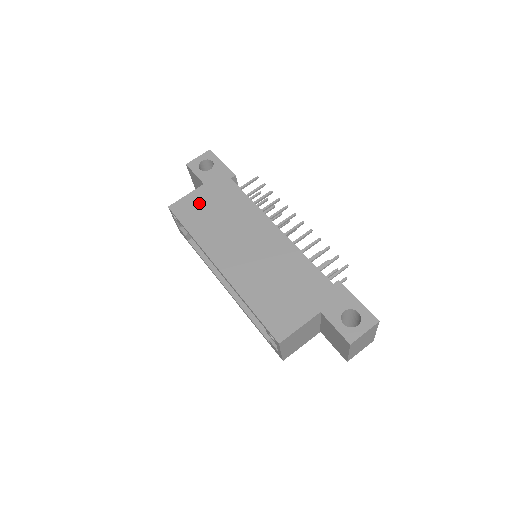
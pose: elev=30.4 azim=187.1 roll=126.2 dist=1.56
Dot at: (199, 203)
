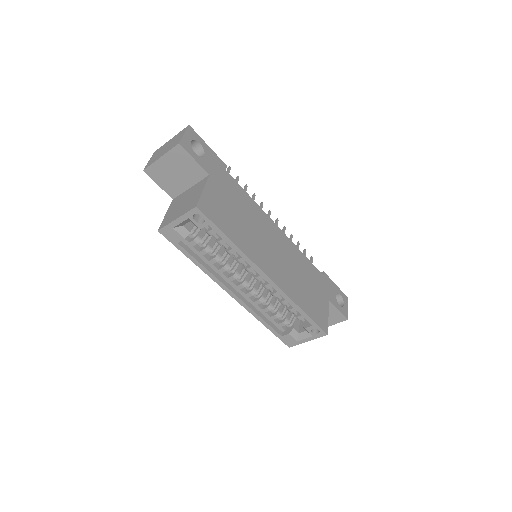
Dot at: (219, 201)
